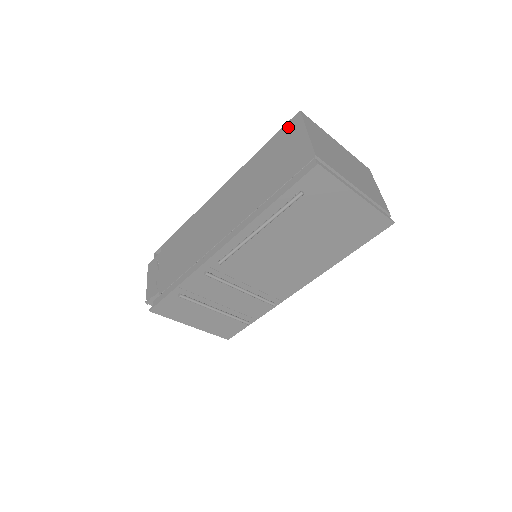
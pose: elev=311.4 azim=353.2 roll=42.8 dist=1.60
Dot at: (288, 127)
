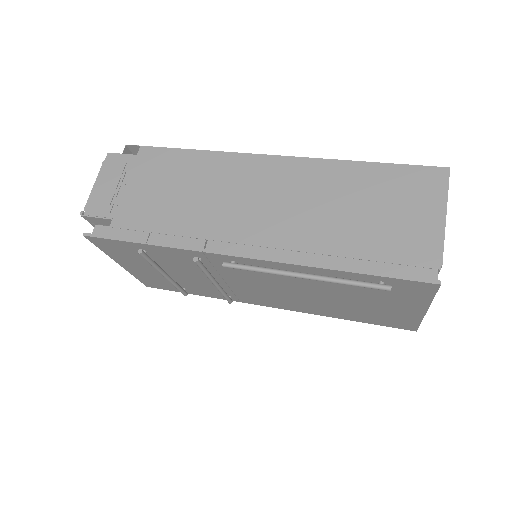
Dot at: (422, 175)
